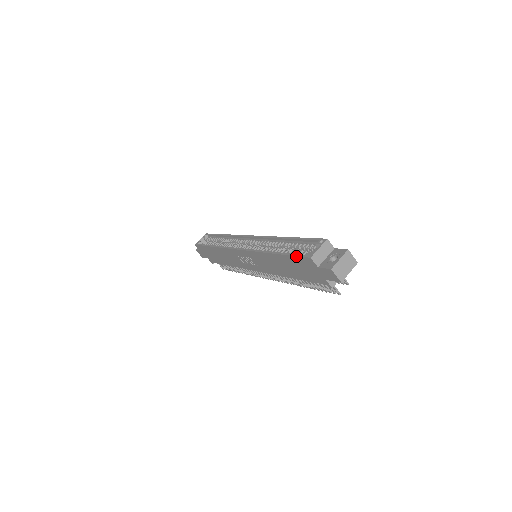
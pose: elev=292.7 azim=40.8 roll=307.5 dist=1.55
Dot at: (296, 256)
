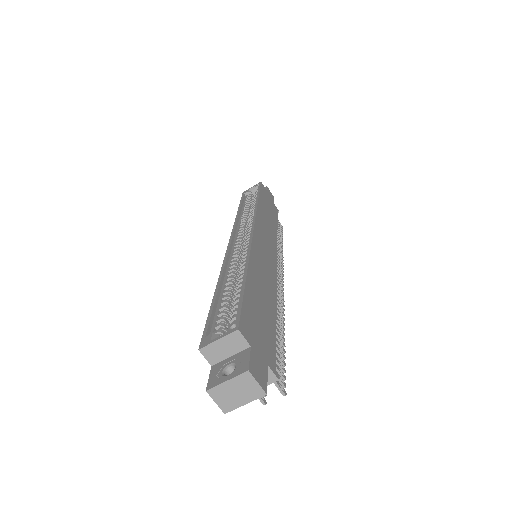
Dot at: (205, 325)
